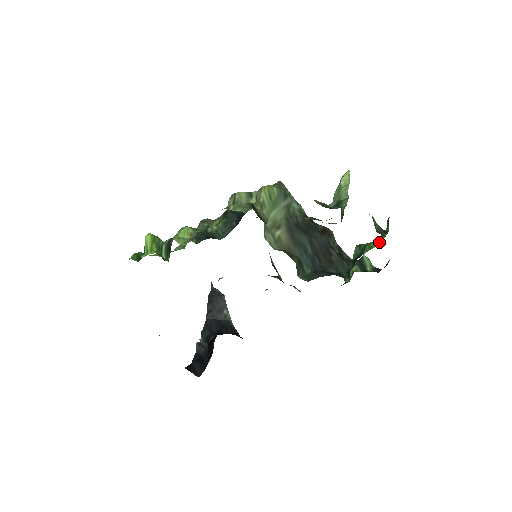
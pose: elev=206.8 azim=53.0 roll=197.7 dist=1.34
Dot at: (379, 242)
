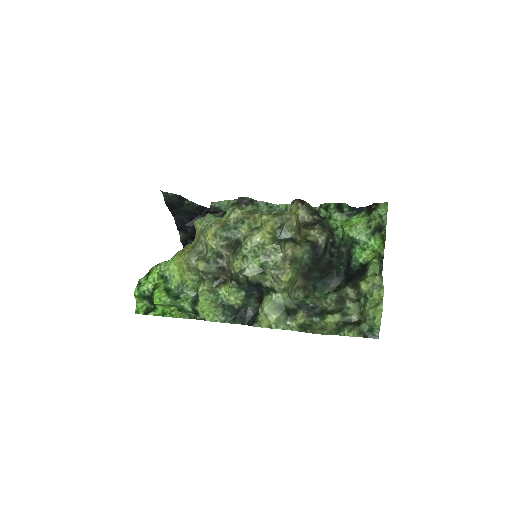
Dot at: (372, 247)
